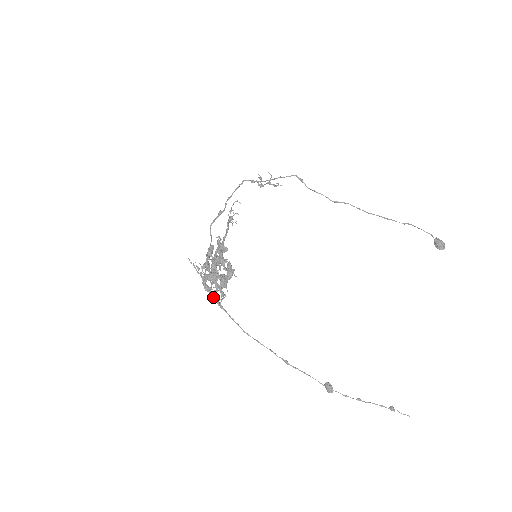
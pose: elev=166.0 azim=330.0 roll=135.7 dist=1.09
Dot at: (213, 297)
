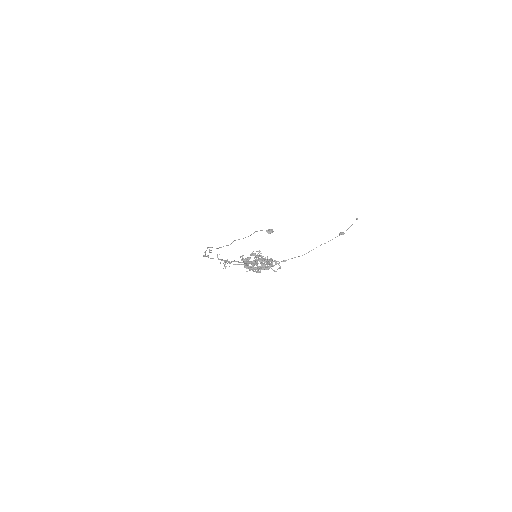
Dot at: occluded
